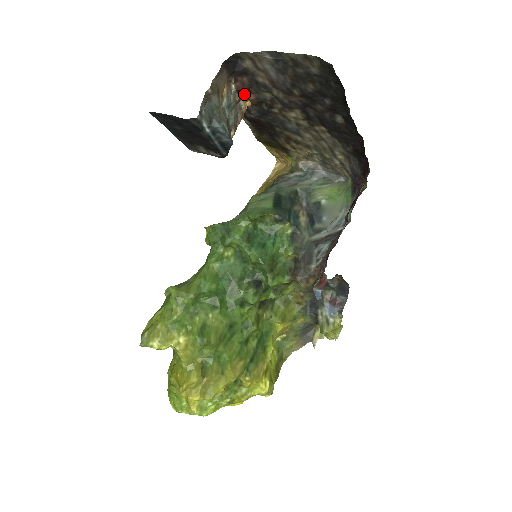
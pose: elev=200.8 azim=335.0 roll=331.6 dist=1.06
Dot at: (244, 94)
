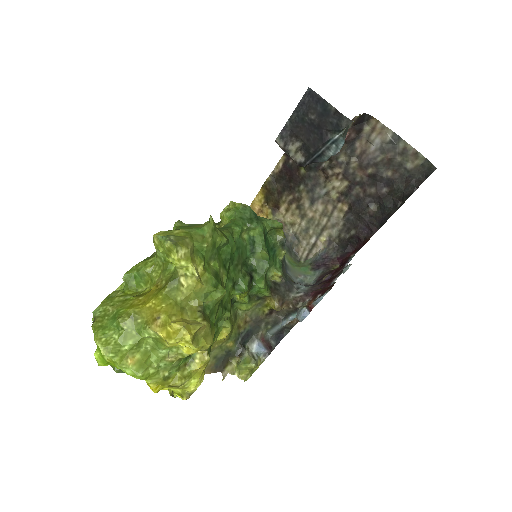
Dot at: occluded
